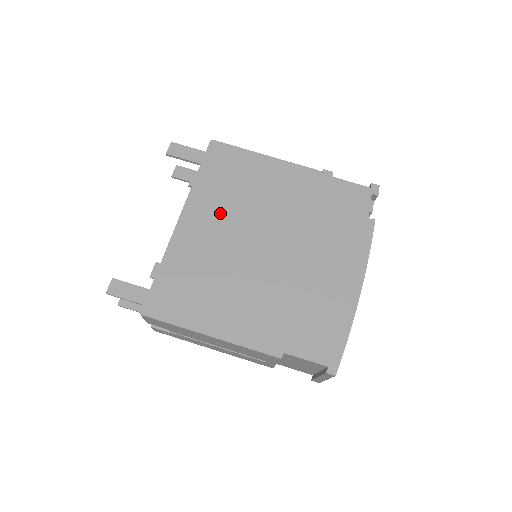
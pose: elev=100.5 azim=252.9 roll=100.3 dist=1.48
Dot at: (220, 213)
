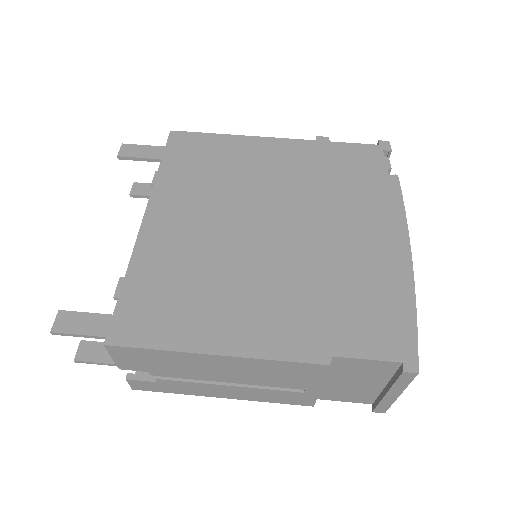
Dot at: (198, 201)
